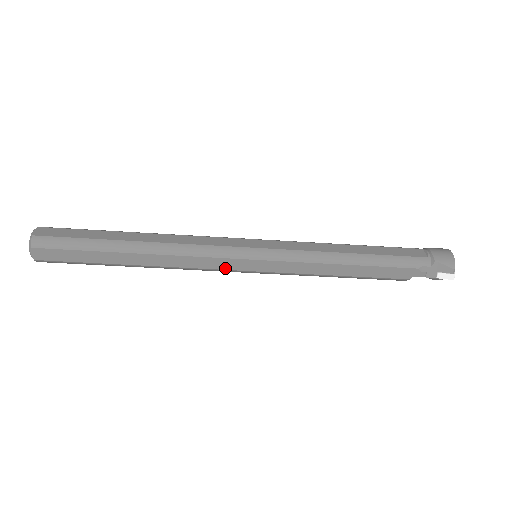
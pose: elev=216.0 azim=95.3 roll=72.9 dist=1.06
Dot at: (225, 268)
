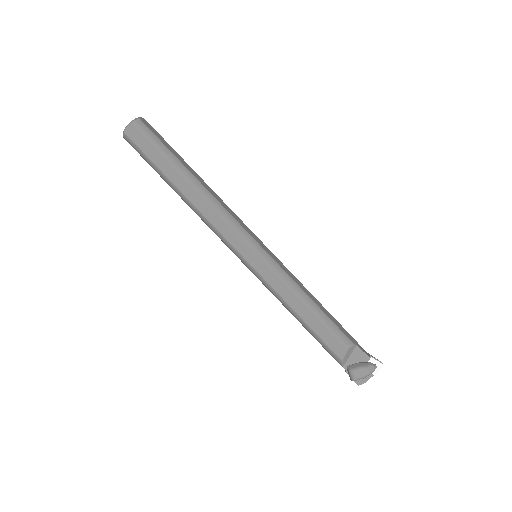
Dot at: (246, 230)
